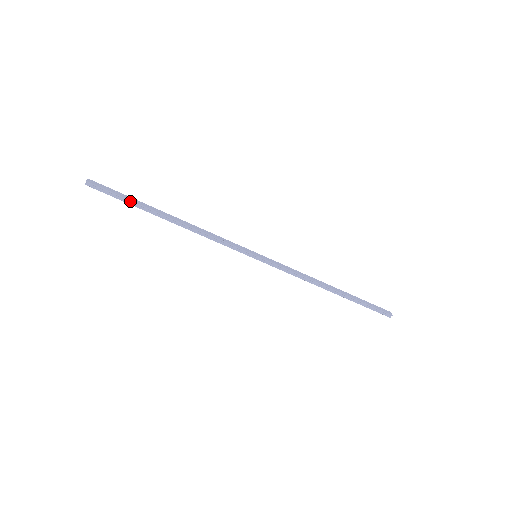
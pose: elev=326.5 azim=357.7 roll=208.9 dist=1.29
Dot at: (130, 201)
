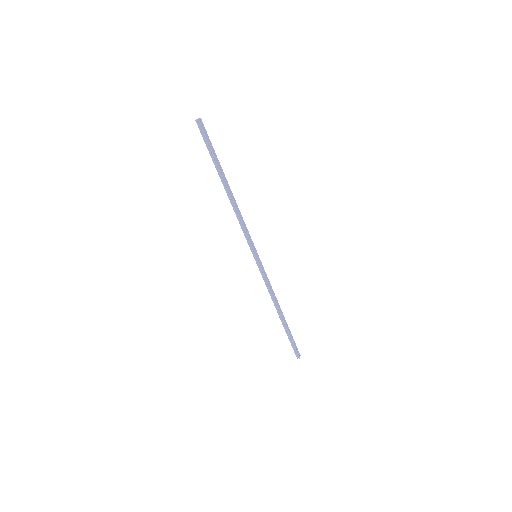
Dot at: (214, 156)
